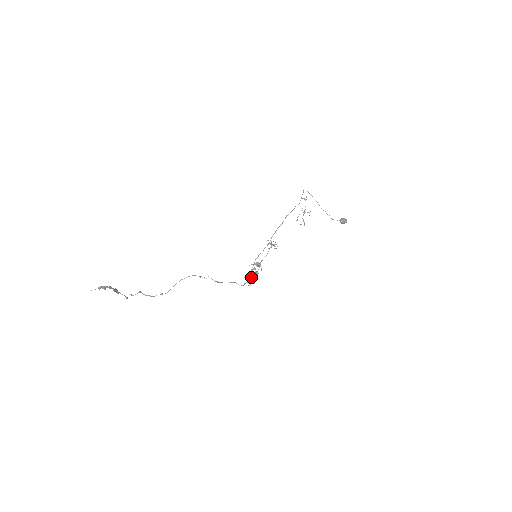
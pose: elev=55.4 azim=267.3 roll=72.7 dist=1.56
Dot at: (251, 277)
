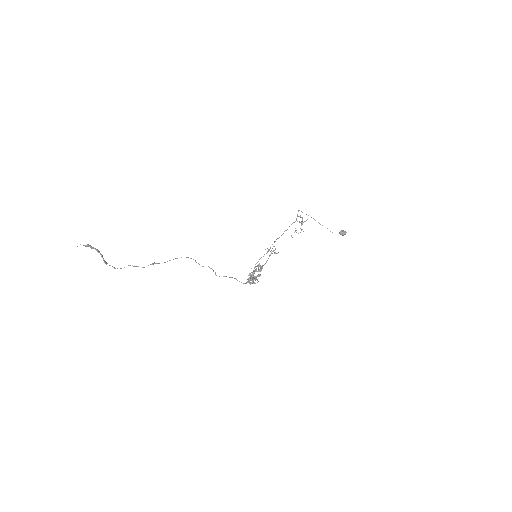
Dot at: (252, 275)
